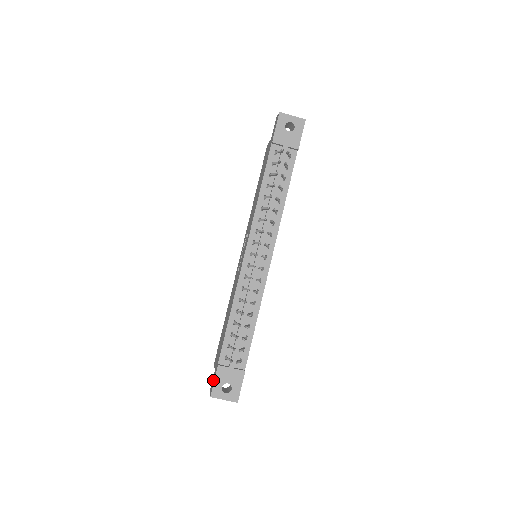
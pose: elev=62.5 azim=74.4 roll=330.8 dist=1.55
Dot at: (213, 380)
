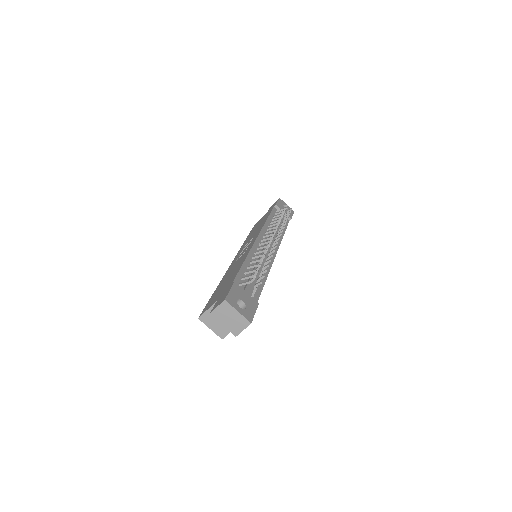
Dot at: (224, 295)
